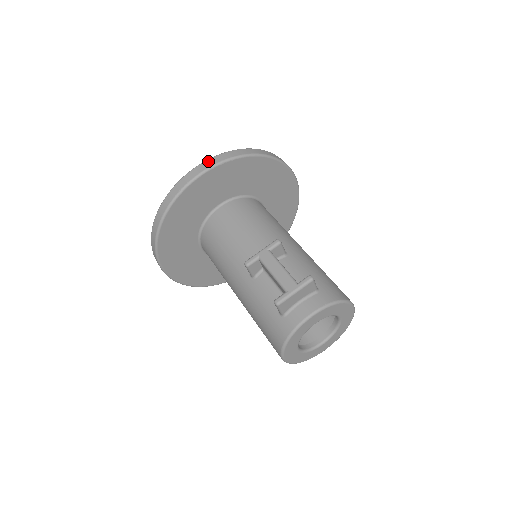
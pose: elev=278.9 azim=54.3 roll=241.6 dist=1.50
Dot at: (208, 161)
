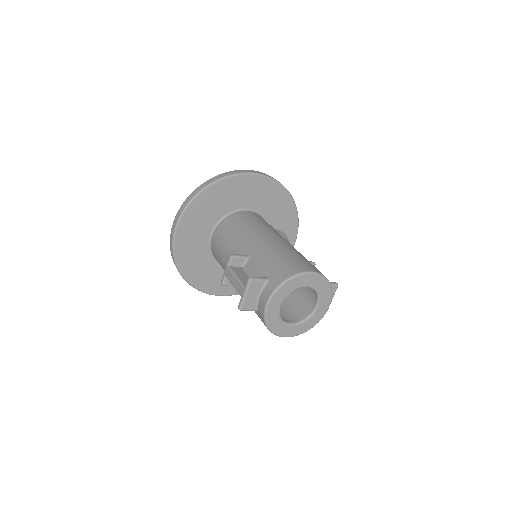
Dot at: (175, 219)
